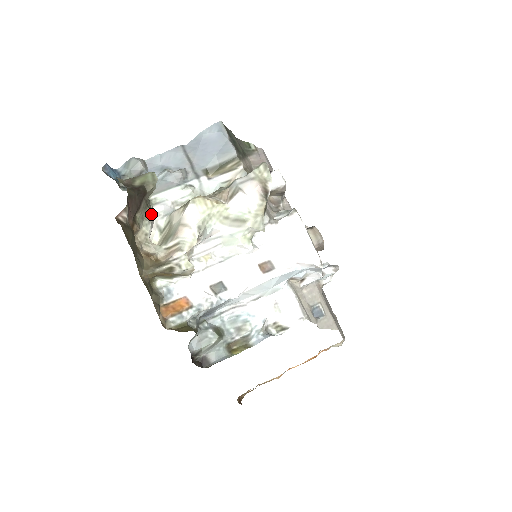
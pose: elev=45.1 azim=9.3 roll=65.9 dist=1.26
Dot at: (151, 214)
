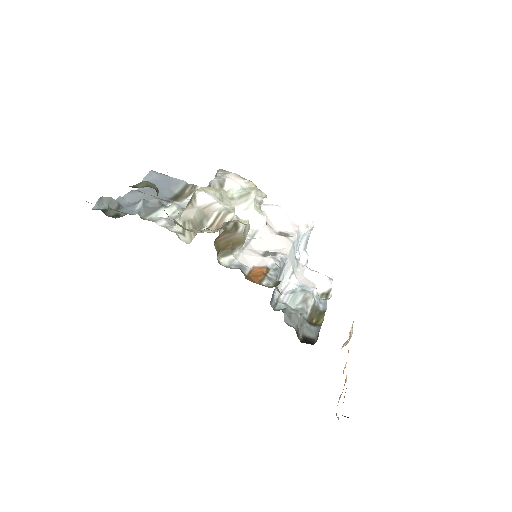
Dot at: occluded
